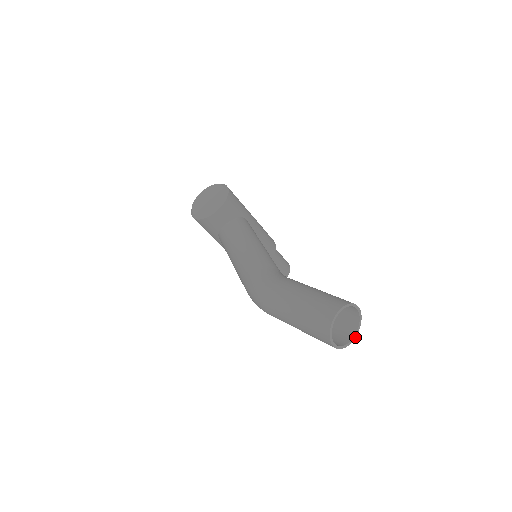
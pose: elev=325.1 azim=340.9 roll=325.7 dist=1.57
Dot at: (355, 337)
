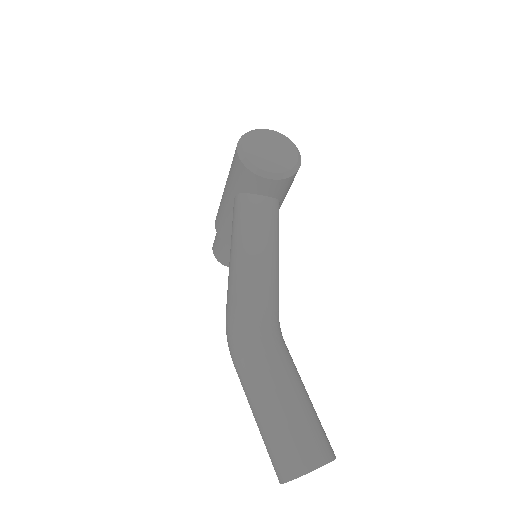
Dot at: occluded
